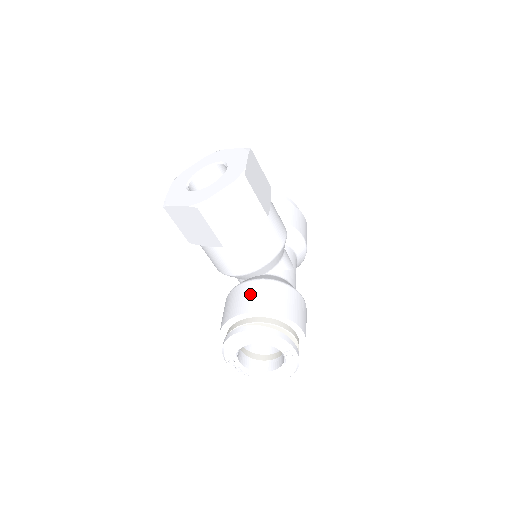
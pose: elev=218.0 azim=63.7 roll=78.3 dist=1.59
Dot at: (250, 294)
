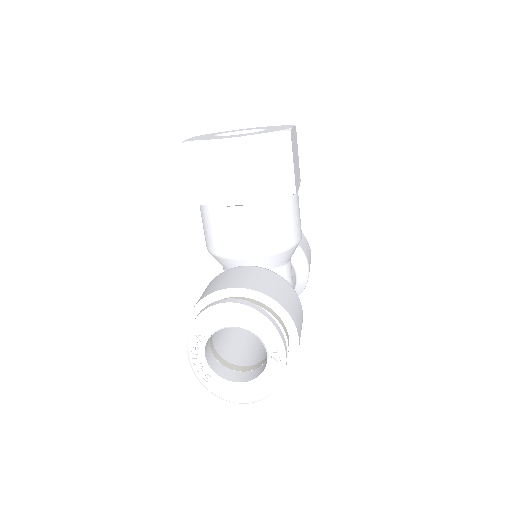
Dot at: (246, 275)
